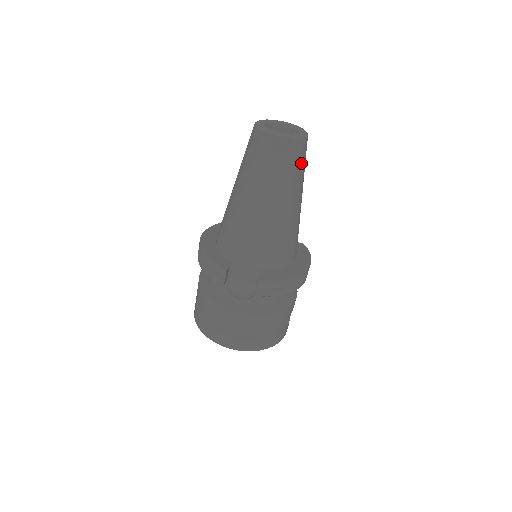
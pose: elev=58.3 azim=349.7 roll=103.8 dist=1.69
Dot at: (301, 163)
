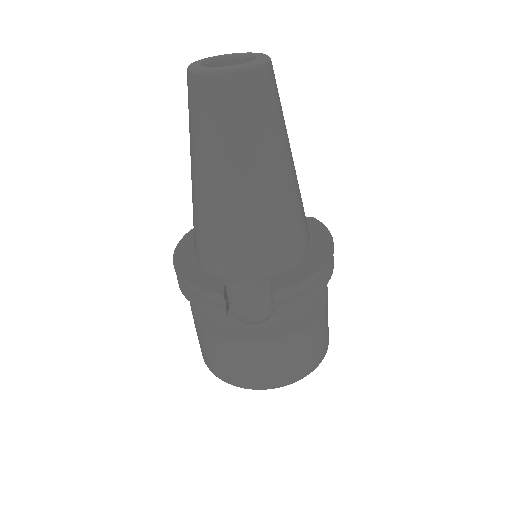
Dot at: (275, 103)
